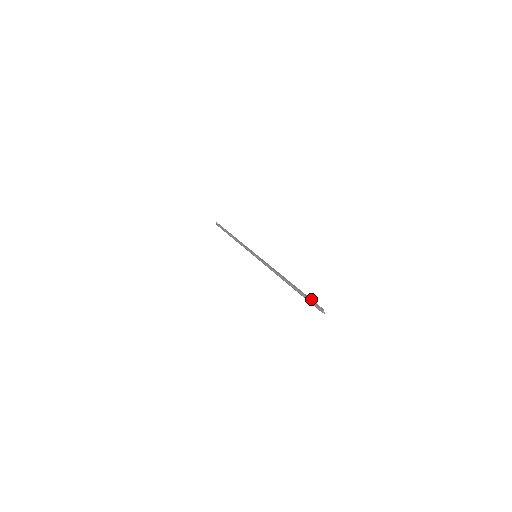
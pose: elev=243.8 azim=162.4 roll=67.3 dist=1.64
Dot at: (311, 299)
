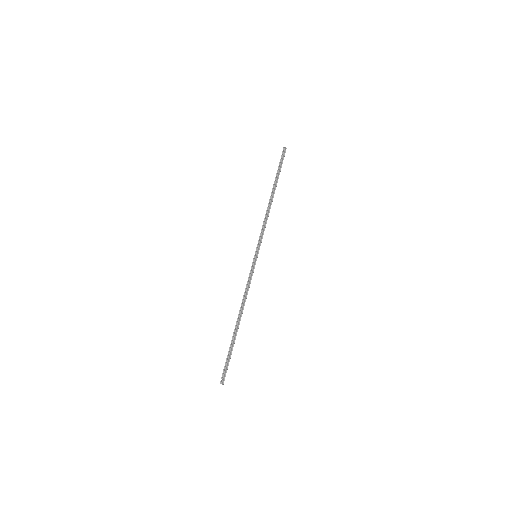
Dot at: (279, 162)
